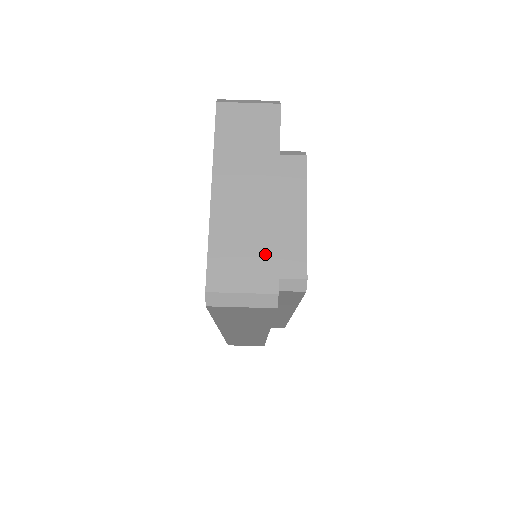
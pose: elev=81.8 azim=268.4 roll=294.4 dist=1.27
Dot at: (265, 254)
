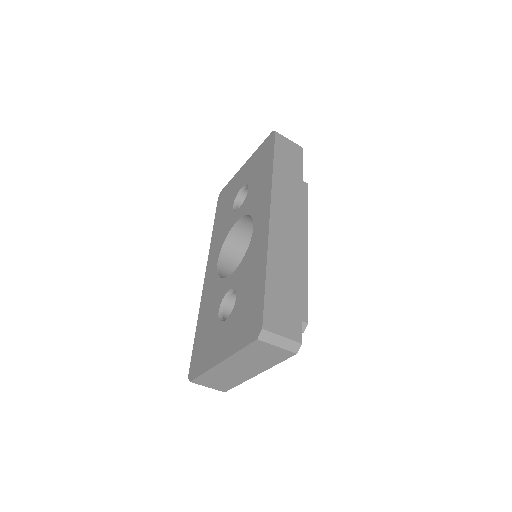
Dot at: (230, 384)
